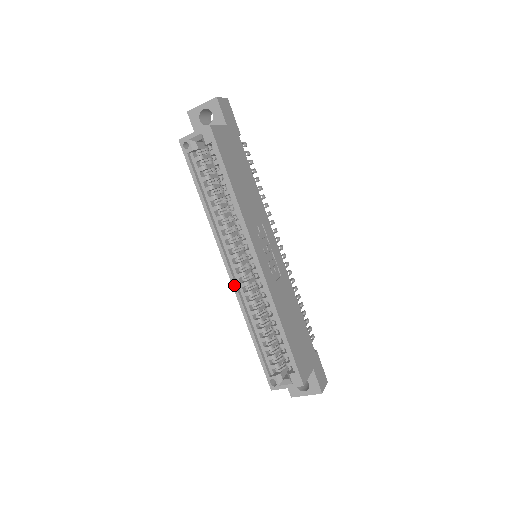
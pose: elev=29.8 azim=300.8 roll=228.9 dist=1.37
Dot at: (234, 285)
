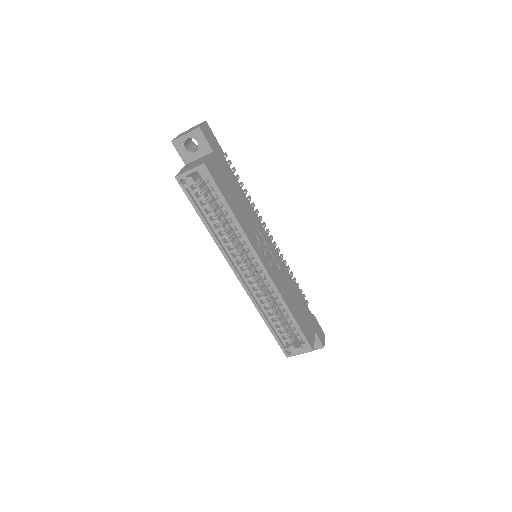
Dot at: (245, 288)
